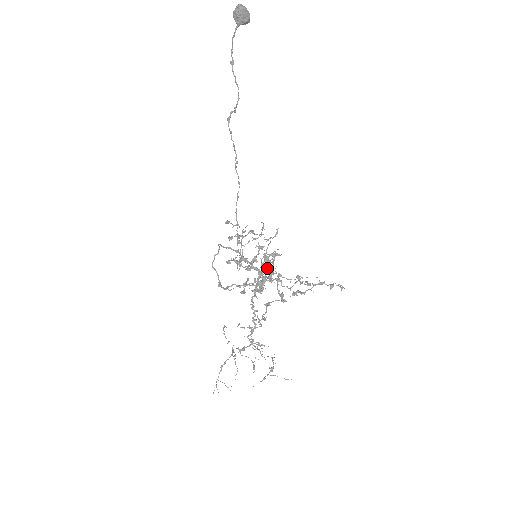
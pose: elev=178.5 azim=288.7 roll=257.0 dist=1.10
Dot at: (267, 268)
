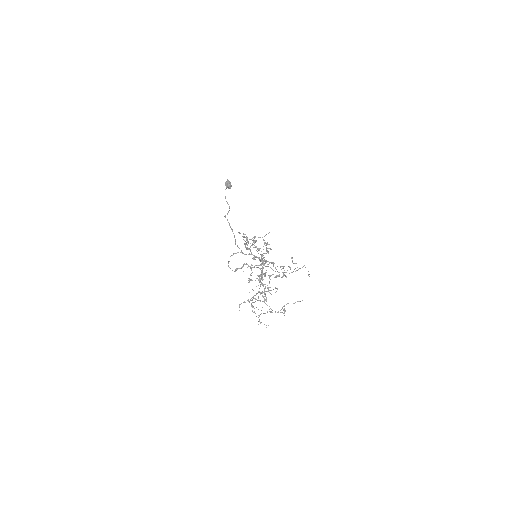
Dot at: (261, 271)
